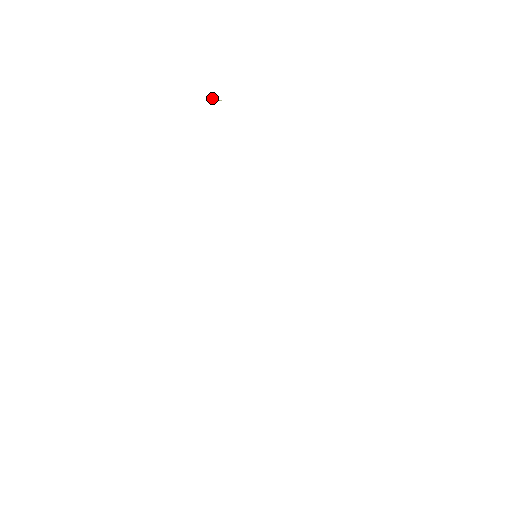
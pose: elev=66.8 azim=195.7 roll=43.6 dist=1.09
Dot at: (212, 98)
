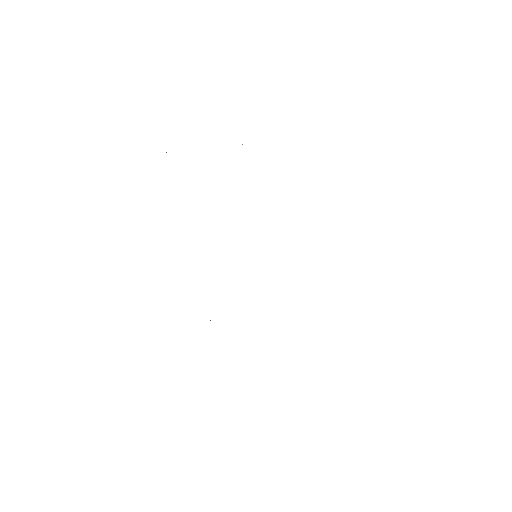
Dot at: occluded
